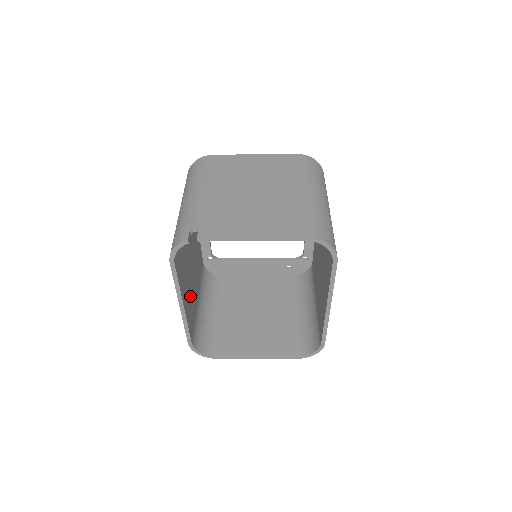
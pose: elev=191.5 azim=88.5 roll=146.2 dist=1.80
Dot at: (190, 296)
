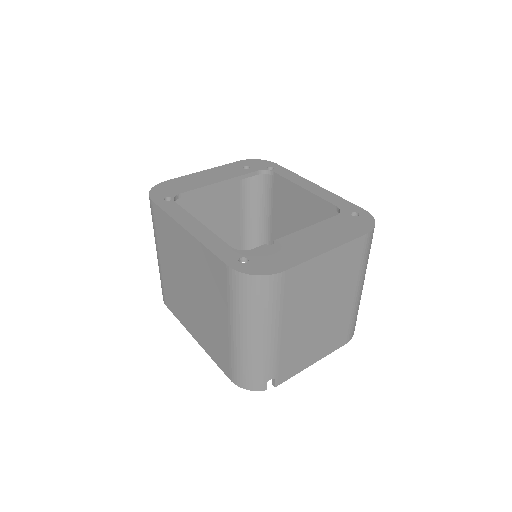
Dot at: occluded
